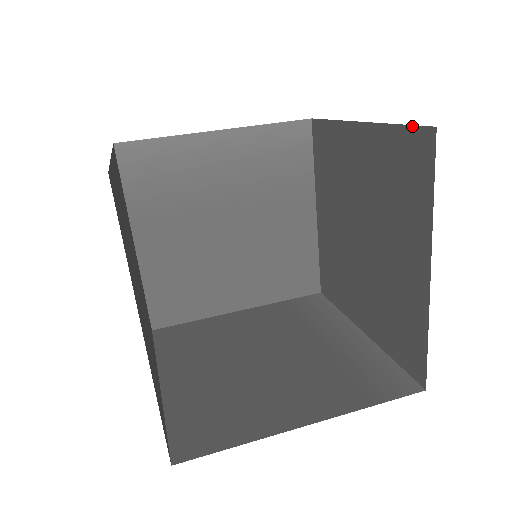
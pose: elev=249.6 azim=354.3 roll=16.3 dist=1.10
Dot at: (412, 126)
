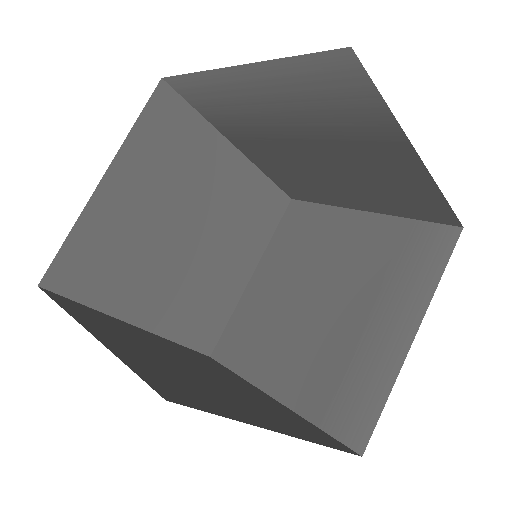
Dot at: occluded
